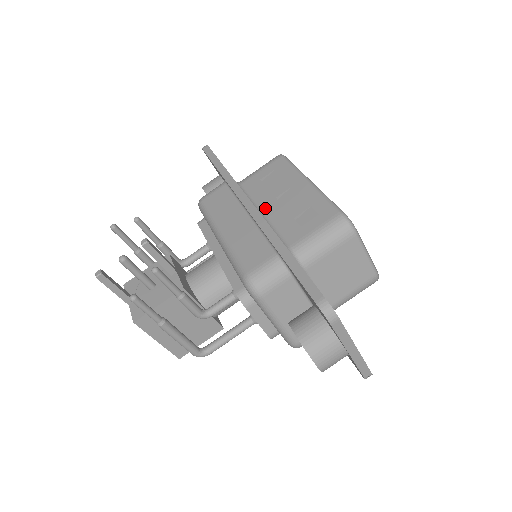
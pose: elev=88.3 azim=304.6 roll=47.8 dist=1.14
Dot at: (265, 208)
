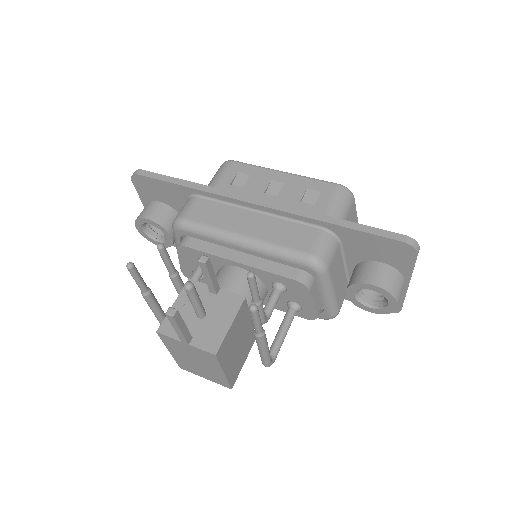
Dot at: occluded
